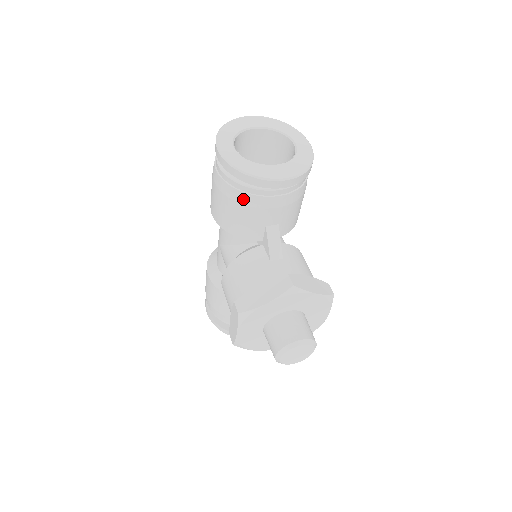
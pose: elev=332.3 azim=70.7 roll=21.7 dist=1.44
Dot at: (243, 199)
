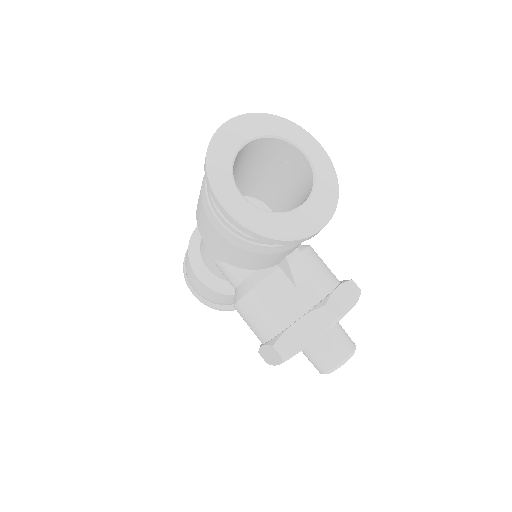
Dot at: (265, 250)
